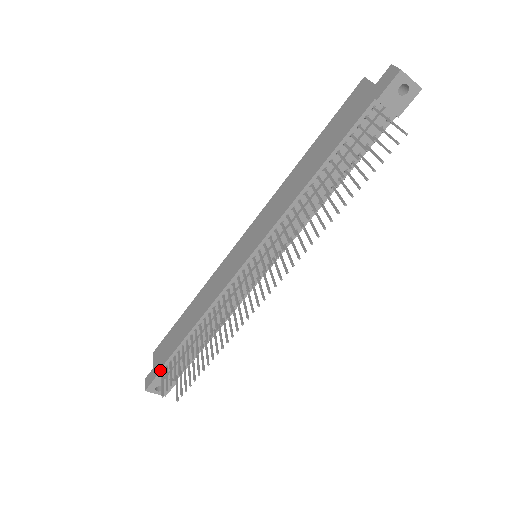
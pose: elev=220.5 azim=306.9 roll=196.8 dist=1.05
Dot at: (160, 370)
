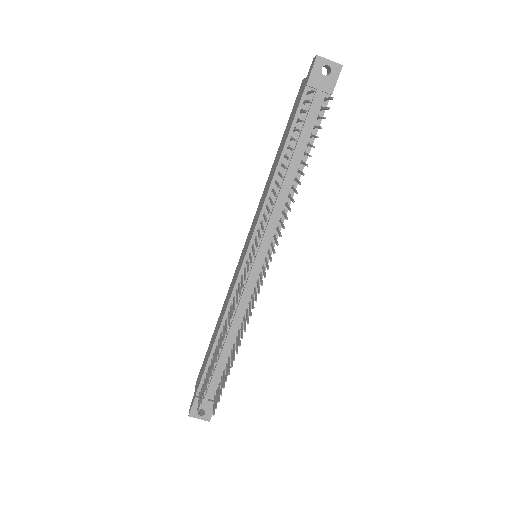
Dot at: (198, 391)
